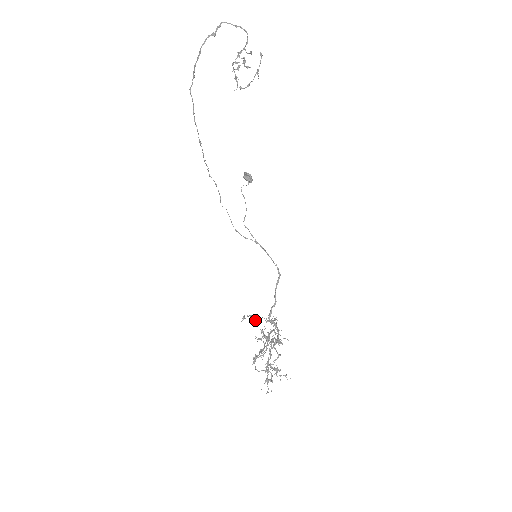
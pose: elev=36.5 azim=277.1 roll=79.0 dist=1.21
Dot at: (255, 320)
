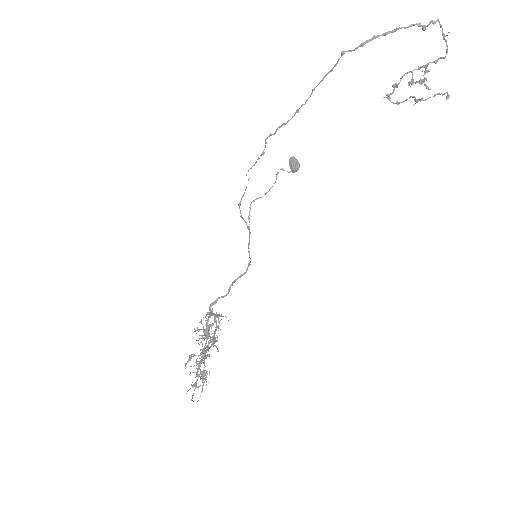
Dot at: (210, 314)
